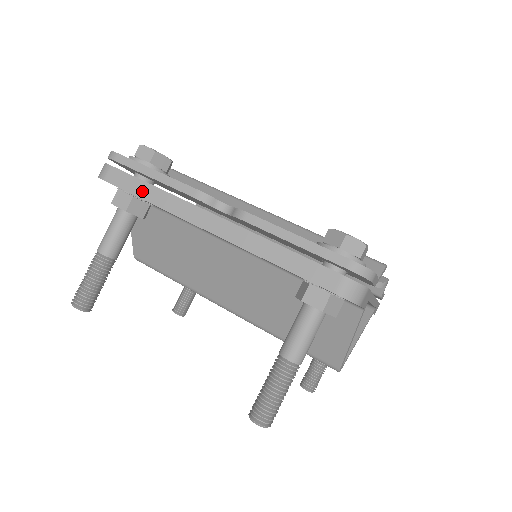
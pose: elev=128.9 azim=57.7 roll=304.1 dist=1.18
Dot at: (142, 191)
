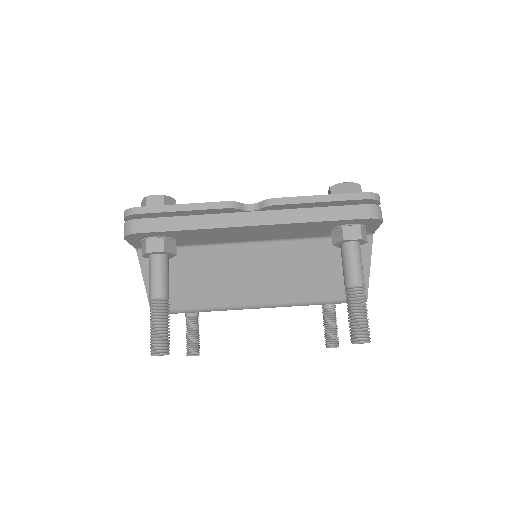
Dot at: (178, 224)
